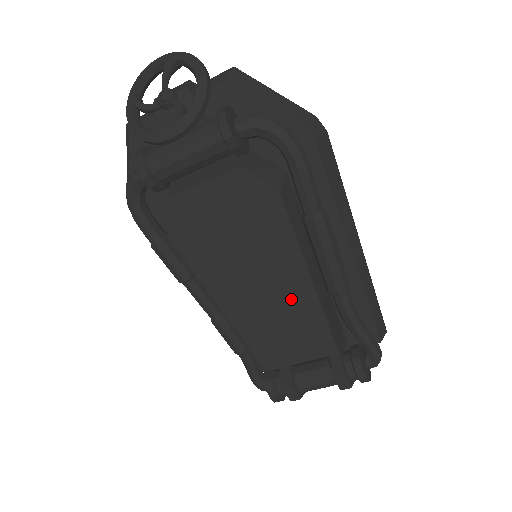
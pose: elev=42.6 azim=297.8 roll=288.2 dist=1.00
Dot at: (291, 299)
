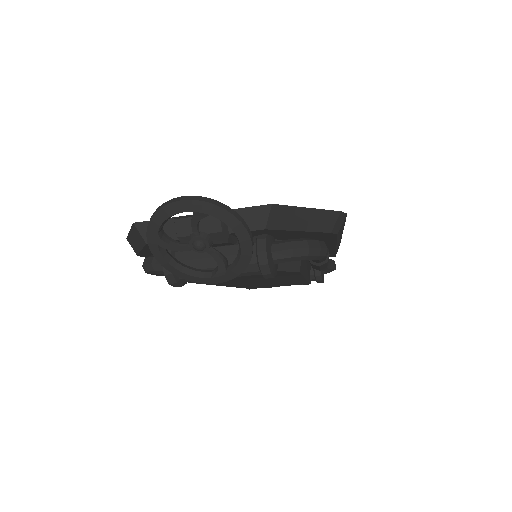
Dot at: occluded
